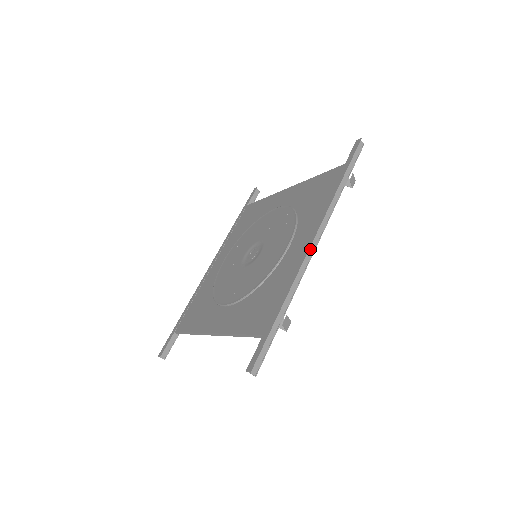
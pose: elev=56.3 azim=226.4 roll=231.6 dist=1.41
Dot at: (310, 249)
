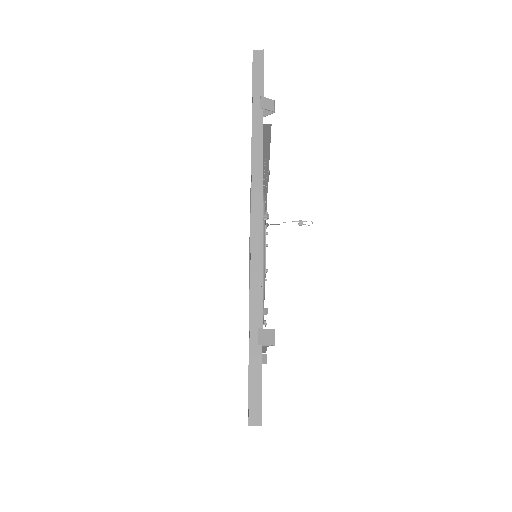
Dot at: (255, 225)
